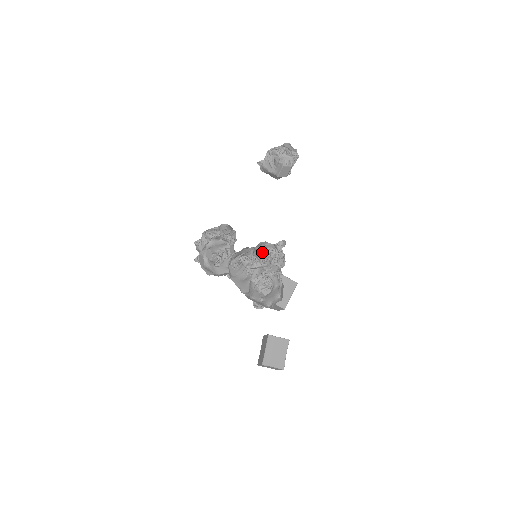
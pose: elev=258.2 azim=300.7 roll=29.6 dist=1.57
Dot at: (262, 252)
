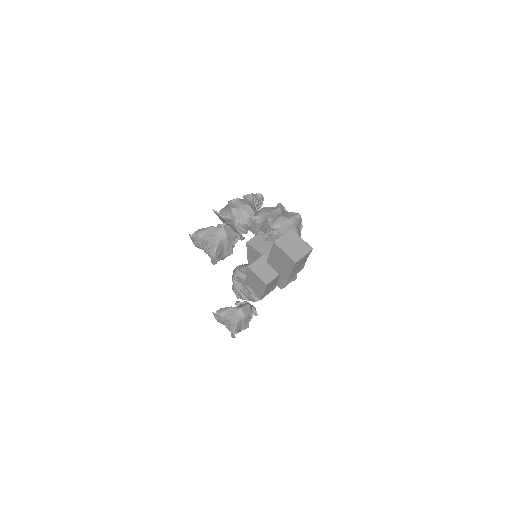
Dot at: occluded
